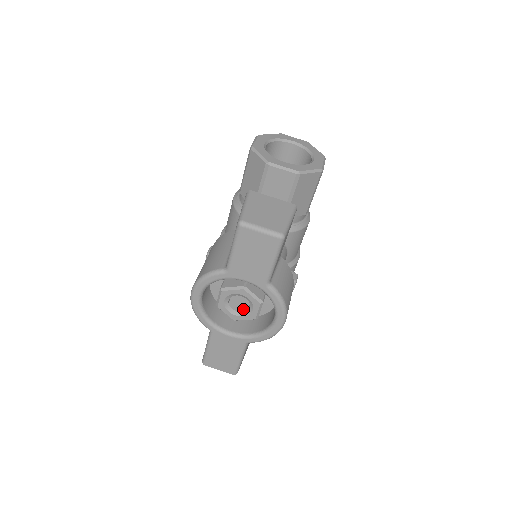
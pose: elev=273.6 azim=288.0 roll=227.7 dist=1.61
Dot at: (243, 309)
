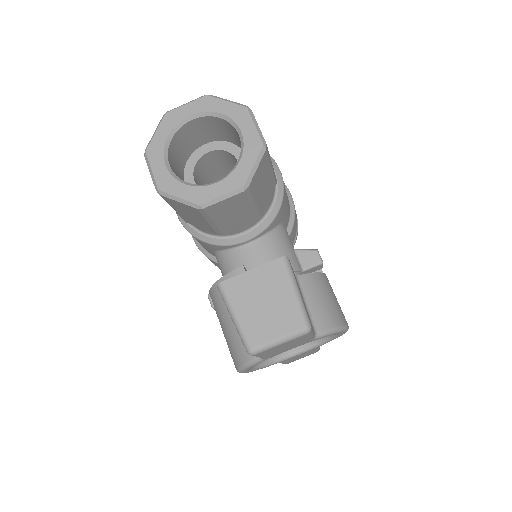
Dot at: occluded
